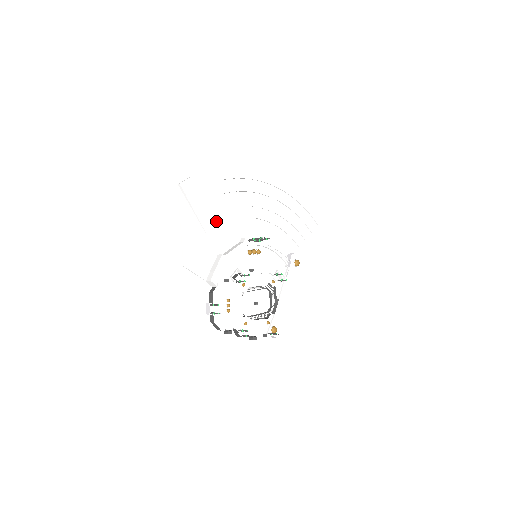
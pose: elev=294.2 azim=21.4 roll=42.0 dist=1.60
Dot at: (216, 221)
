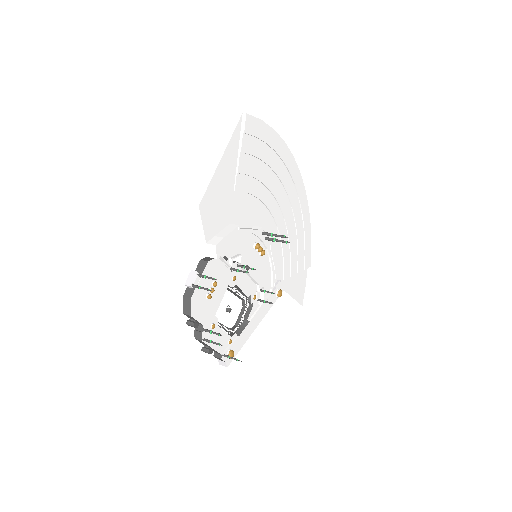
Dot at: (248, 186)
